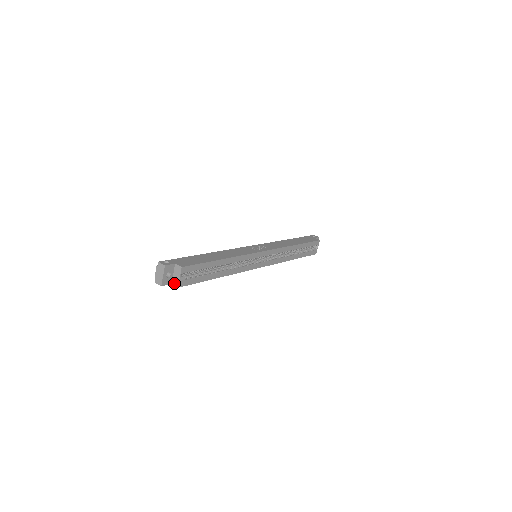
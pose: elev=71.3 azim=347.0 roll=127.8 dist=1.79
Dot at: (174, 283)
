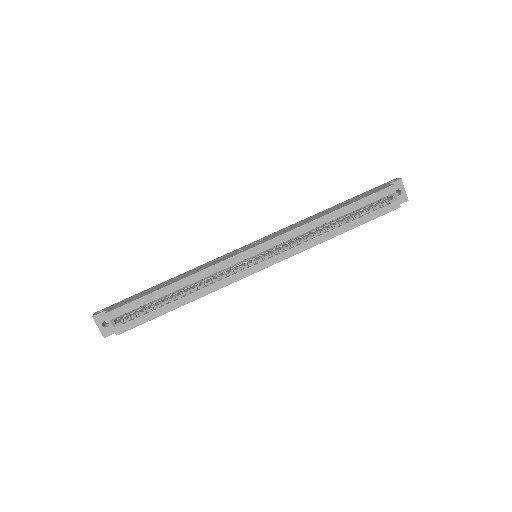
Dot at: (116, 331)
